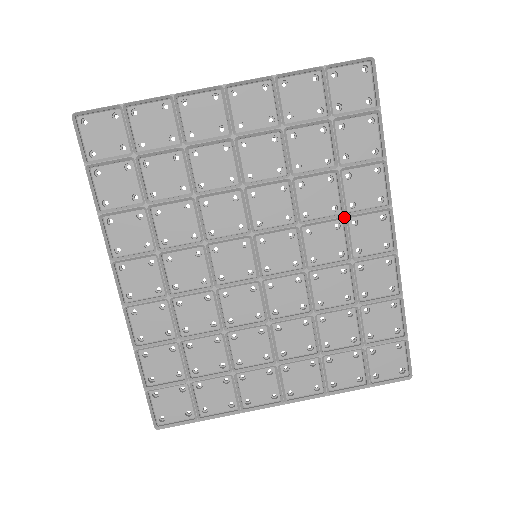
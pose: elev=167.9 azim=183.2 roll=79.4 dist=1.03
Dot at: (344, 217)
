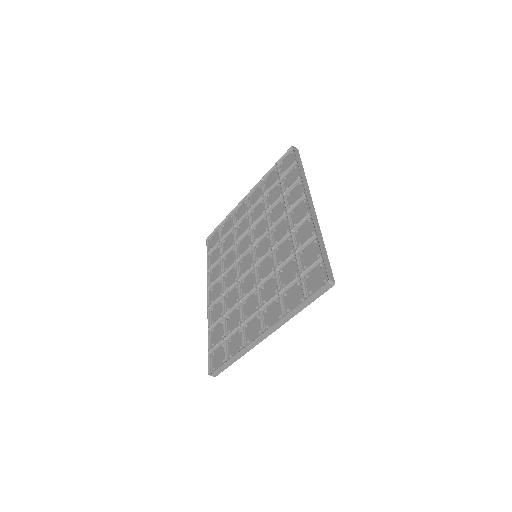
Dot at: (286, 212)
